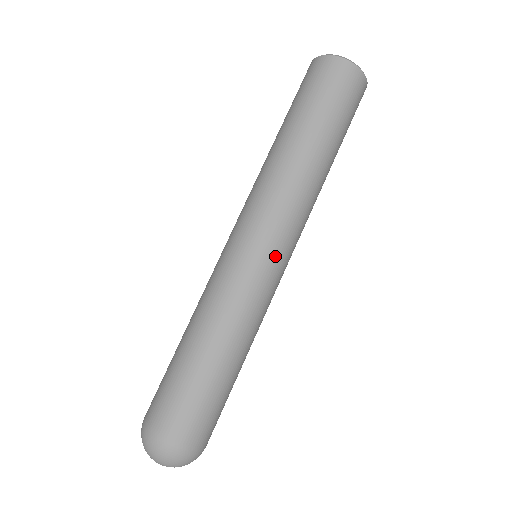
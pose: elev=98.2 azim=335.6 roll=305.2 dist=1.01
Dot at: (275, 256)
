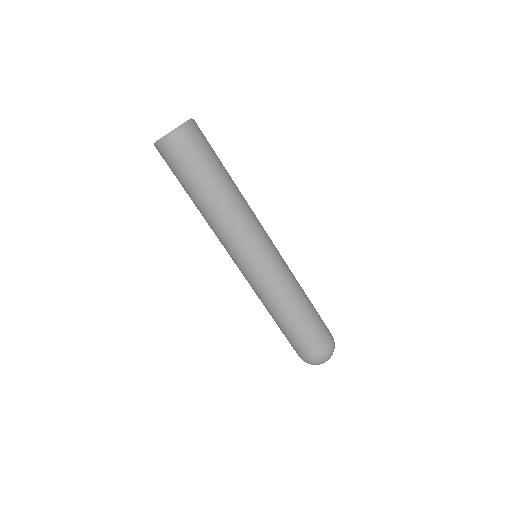
Dot at: occluded
